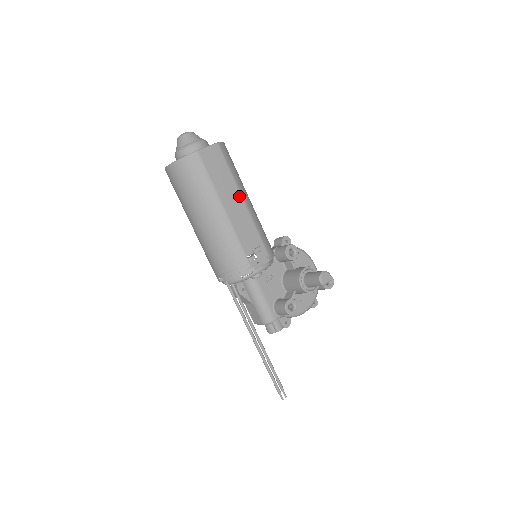
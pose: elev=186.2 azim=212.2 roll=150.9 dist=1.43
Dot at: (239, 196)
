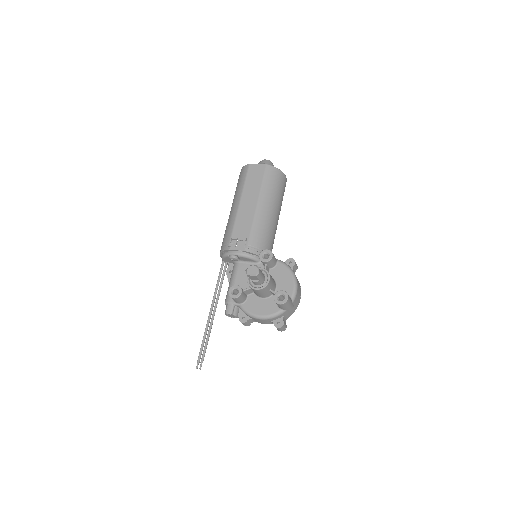
Dot at: (256, 200)
